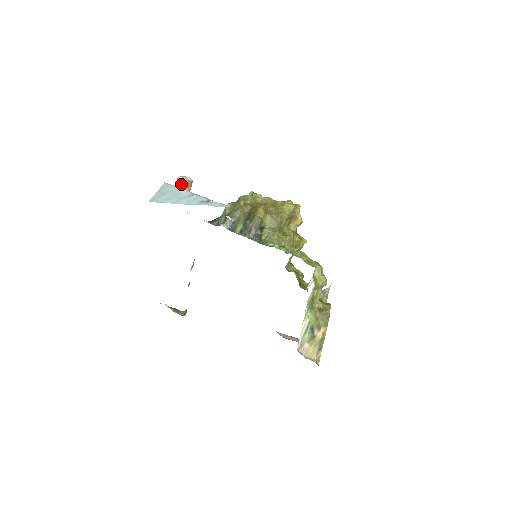
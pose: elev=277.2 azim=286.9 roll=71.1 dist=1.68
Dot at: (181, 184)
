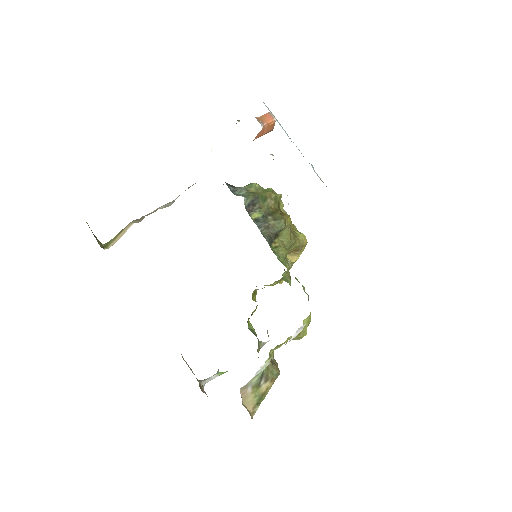
Dot at: (270, 121)
